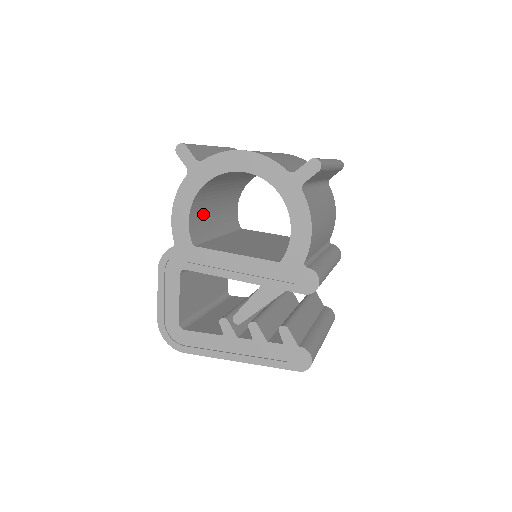
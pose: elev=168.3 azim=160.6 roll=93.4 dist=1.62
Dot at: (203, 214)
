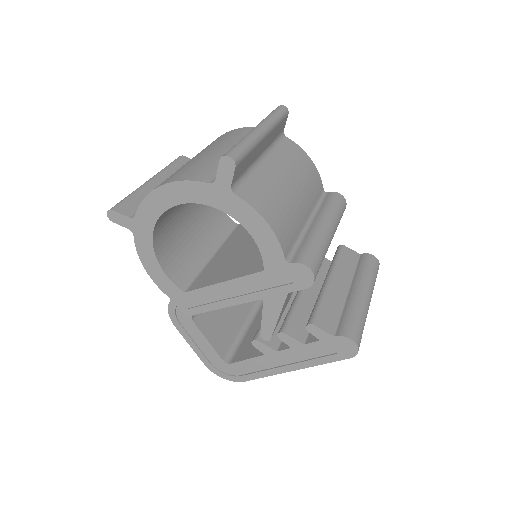
Dot at: (180, 252)
